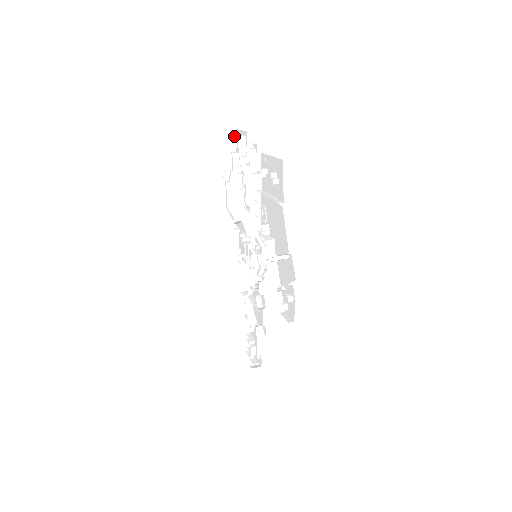
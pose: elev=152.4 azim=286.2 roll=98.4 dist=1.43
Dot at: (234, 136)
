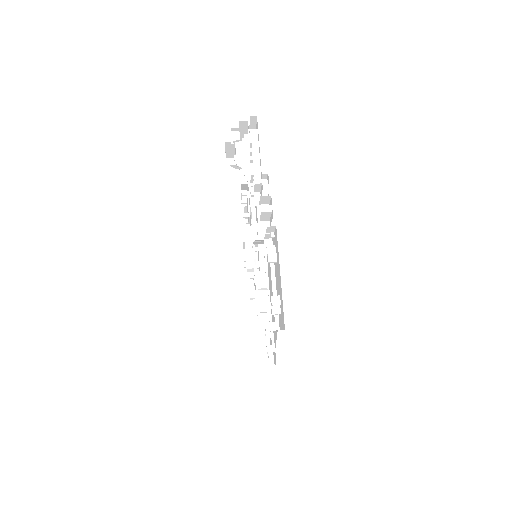
Dot at: (253, 121)
